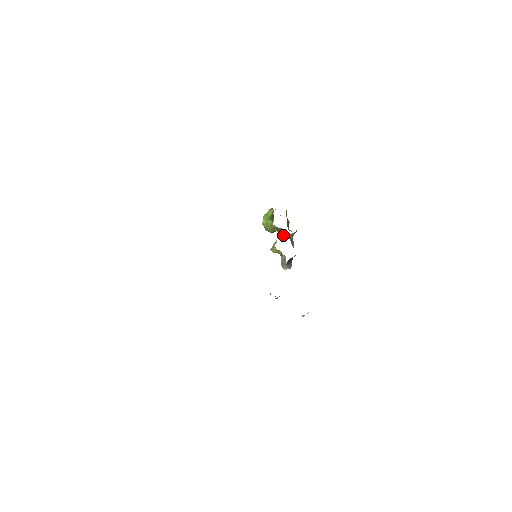
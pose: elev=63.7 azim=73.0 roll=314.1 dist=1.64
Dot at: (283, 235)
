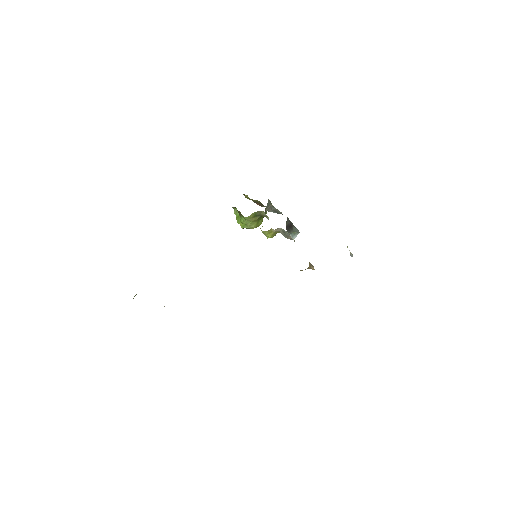
Dot at: (264, 216)
